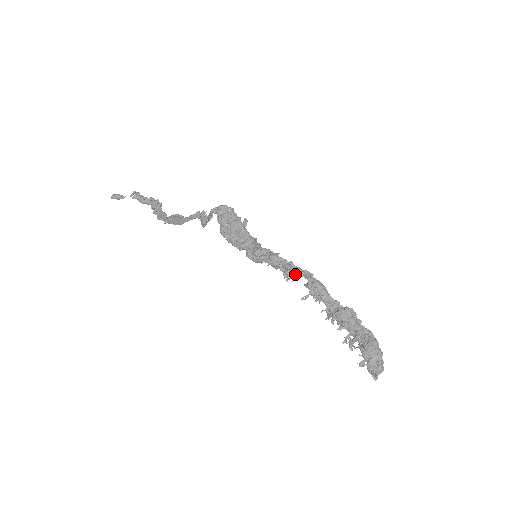
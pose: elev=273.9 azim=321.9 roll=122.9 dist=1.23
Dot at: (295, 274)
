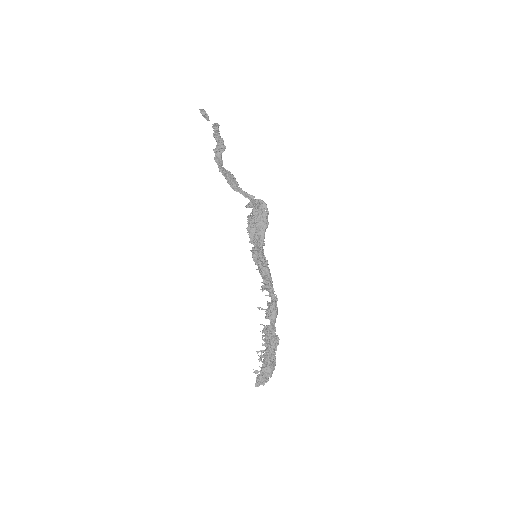
Dot at: (270, 292)
